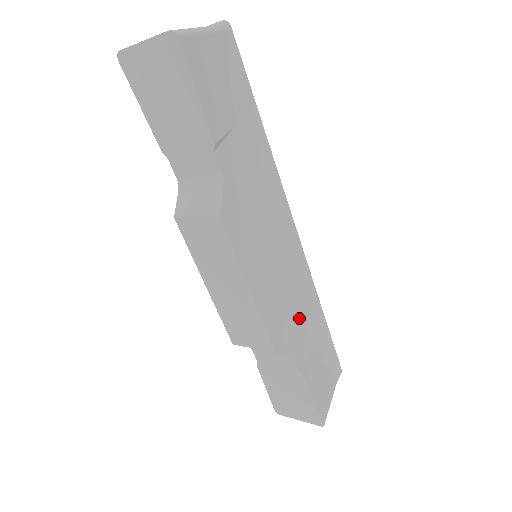
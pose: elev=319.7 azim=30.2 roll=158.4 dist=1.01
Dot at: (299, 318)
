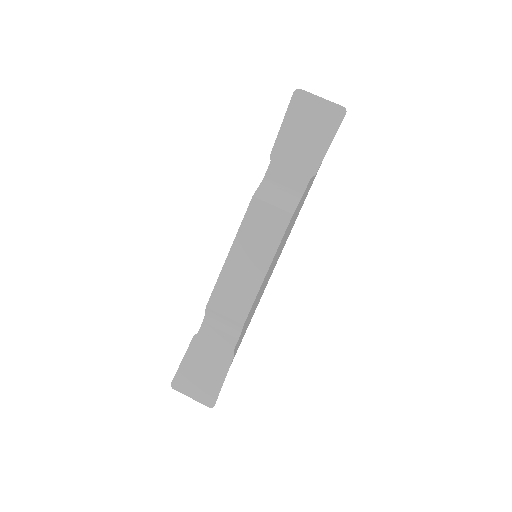
Dot at: occluded
